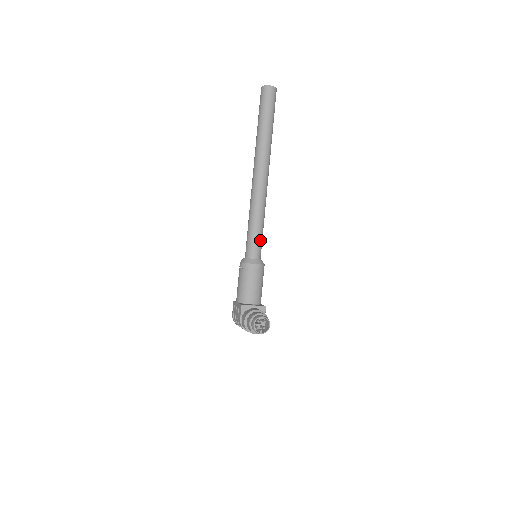
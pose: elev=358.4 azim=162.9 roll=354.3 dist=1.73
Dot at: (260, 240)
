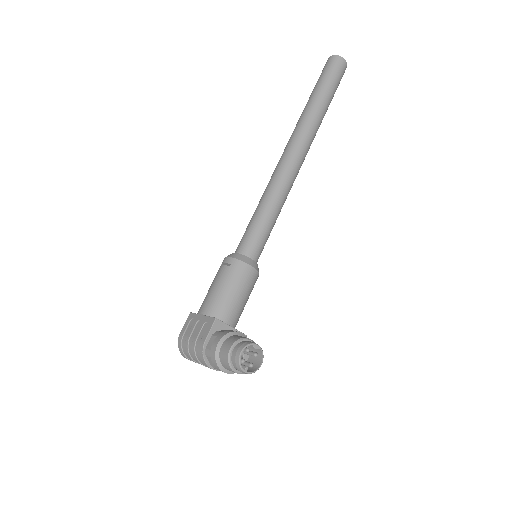
Dot at: (267, 237)
